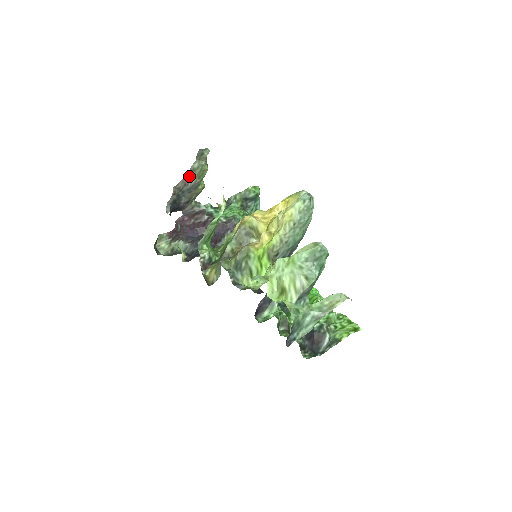
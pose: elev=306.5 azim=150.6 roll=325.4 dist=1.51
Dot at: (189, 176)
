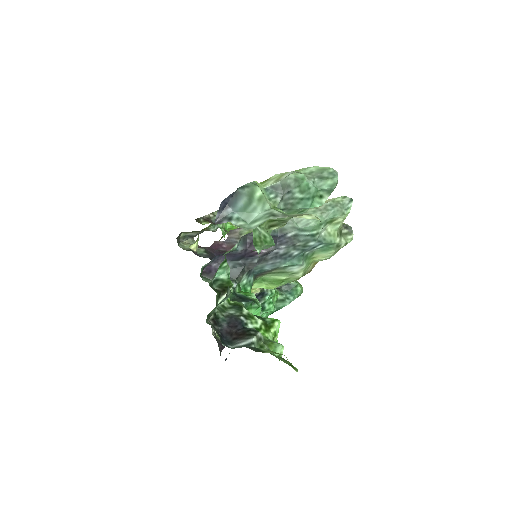
Dot at: occluded
